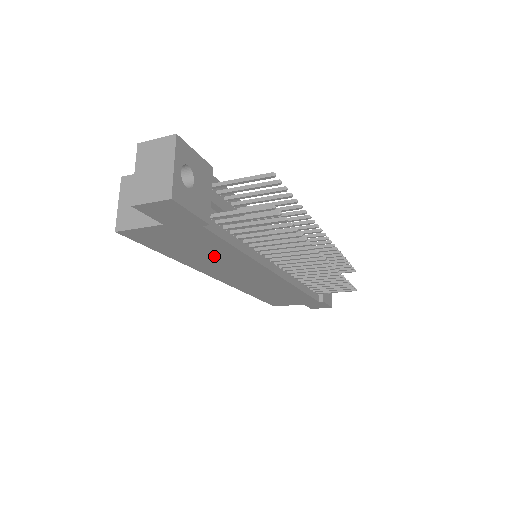
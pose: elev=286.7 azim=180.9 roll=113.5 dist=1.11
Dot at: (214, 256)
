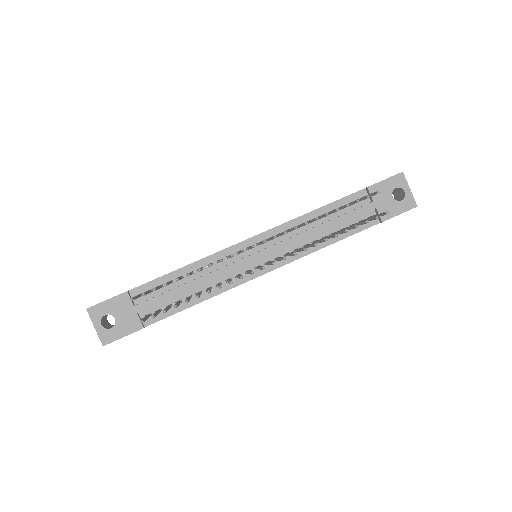
Dot at: occluded
